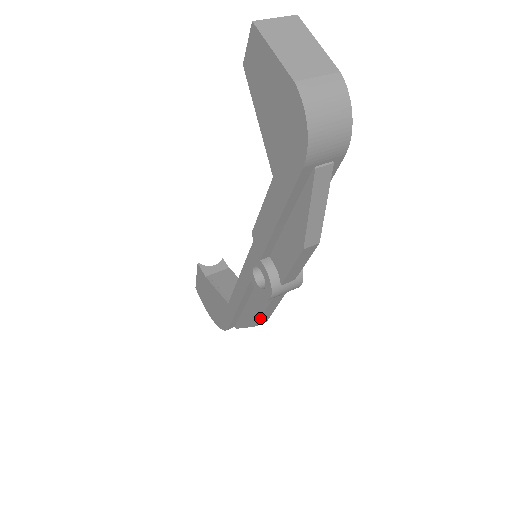
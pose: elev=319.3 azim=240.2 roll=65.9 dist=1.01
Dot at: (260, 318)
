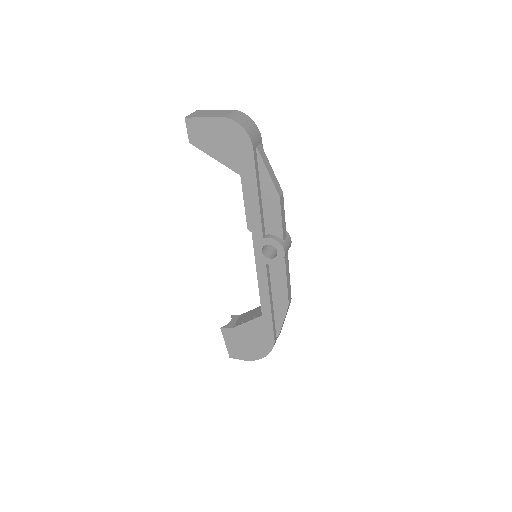
Dot at: (287, 291)
